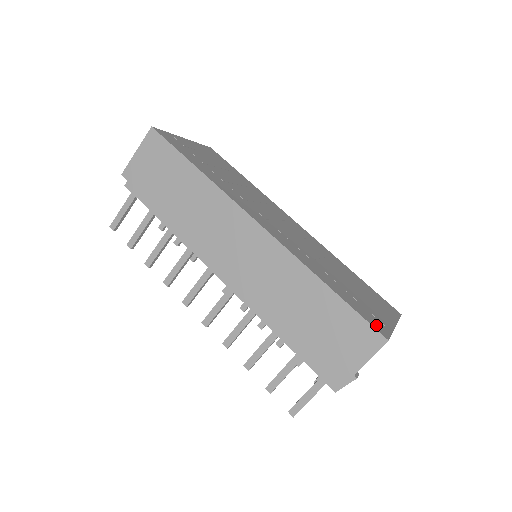
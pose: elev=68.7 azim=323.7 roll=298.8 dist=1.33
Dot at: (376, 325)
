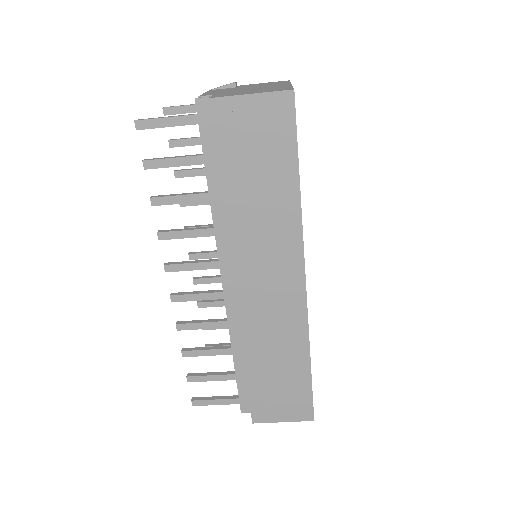
Dot at: occluded
